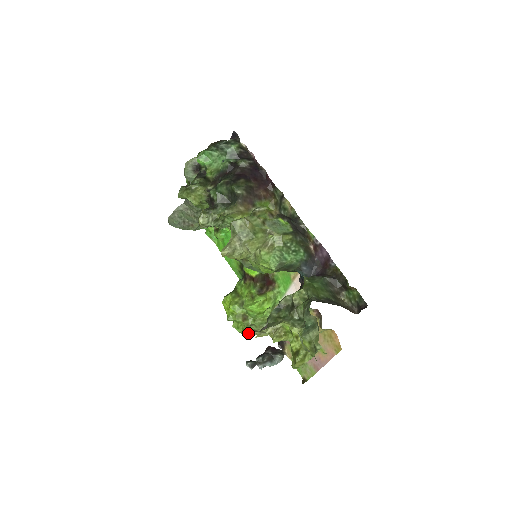
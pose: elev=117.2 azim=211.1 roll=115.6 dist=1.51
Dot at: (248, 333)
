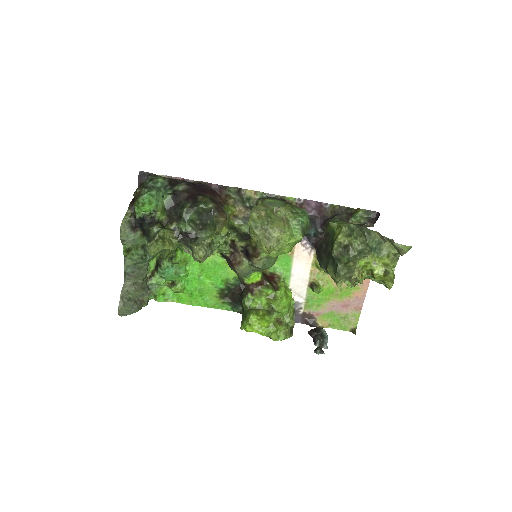
Dot at: (289, 334)
